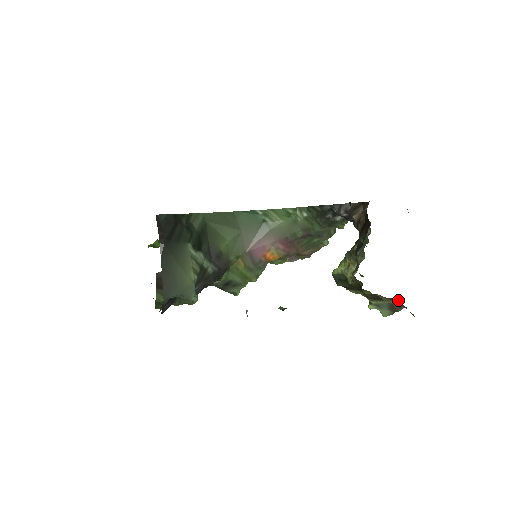
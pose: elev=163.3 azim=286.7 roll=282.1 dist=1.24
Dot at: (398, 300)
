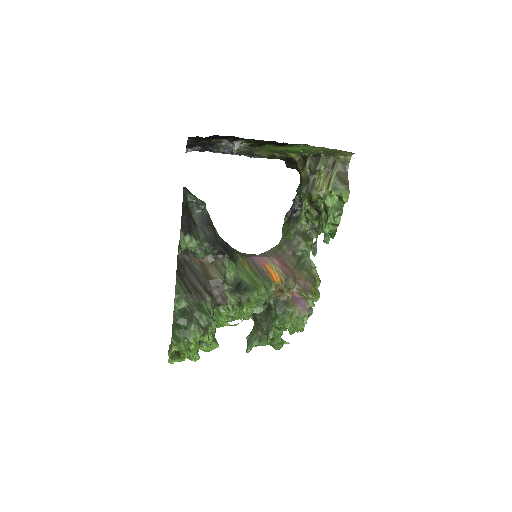
Dot at: (333, 162)
